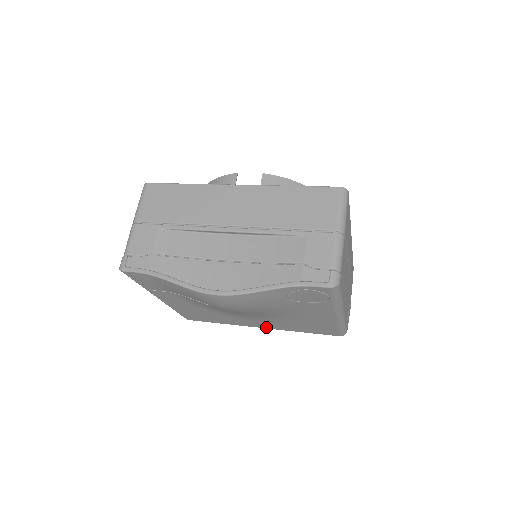
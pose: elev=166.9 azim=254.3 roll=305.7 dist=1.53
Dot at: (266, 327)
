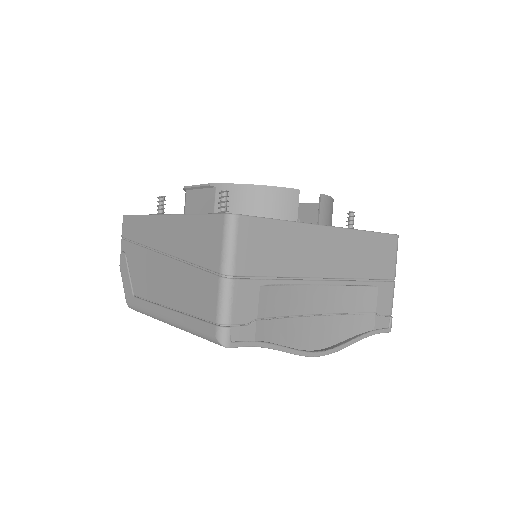
Dot at: occluded
